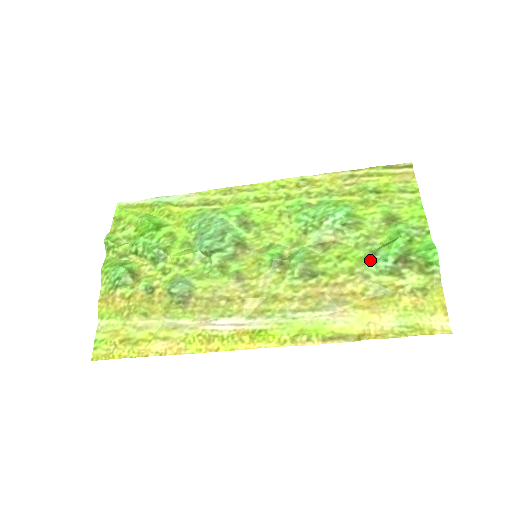
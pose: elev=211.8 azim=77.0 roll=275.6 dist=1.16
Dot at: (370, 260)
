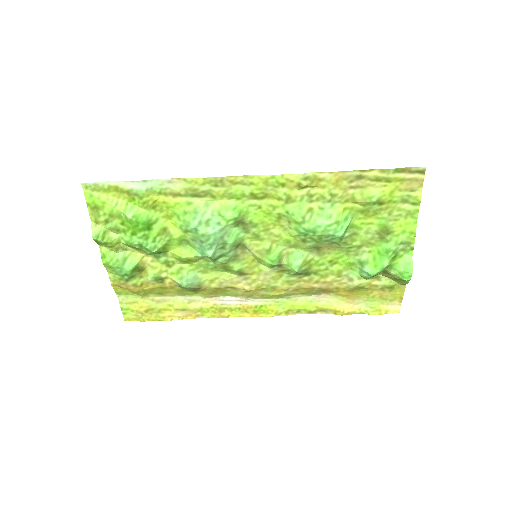
Dot at: (357, 268)
